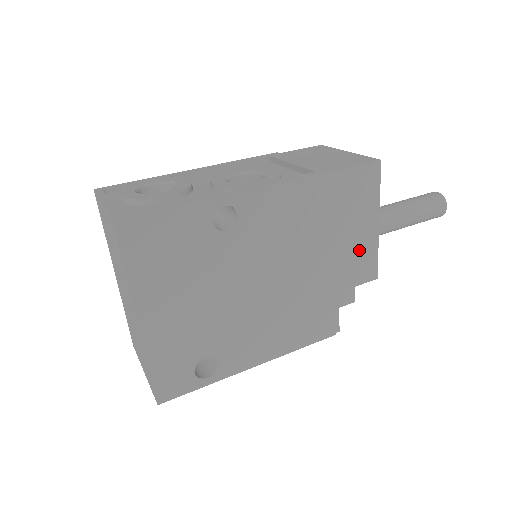
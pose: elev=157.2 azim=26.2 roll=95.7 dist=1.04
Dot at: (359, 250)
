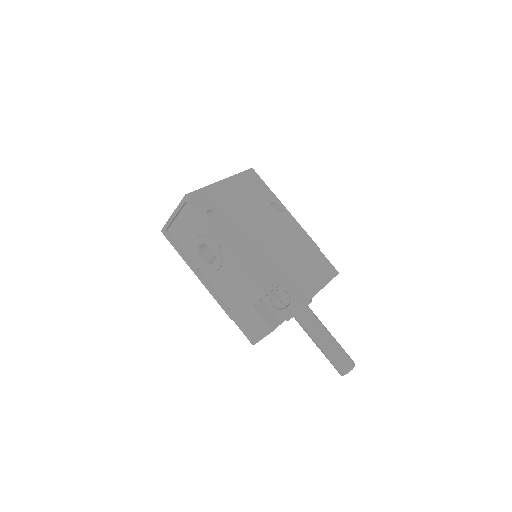
Dot at: (306, 283)
